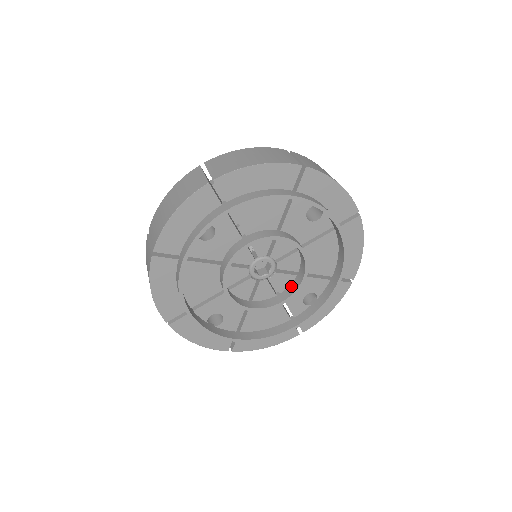
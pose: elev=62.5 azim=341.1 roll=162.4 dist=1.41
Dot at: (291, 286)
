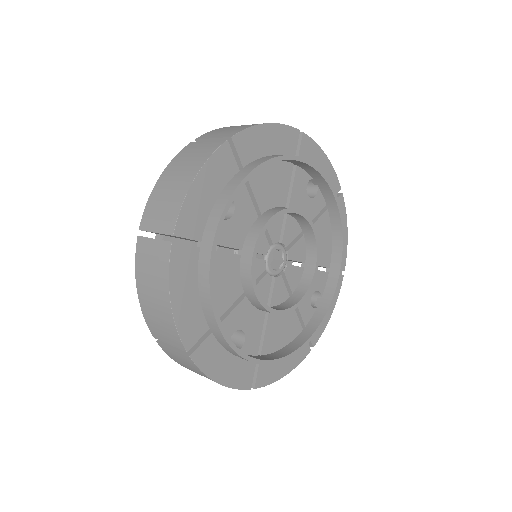
Dot at: (298, 220)
